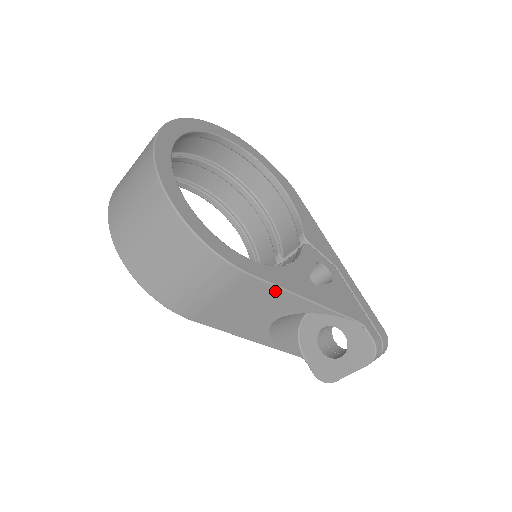
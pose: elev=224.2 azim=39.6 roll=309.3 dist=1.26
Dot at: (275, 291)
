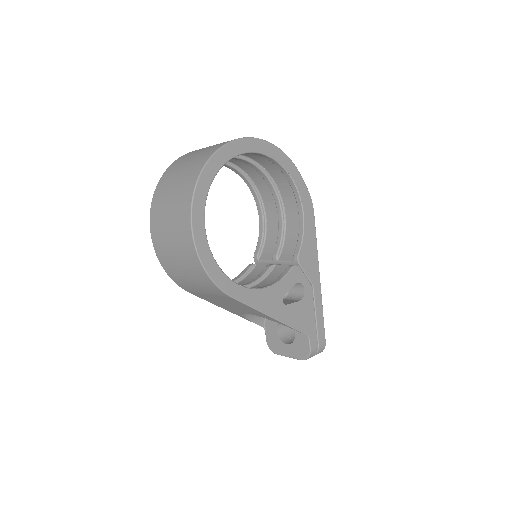
Dot at: (249, 307)
